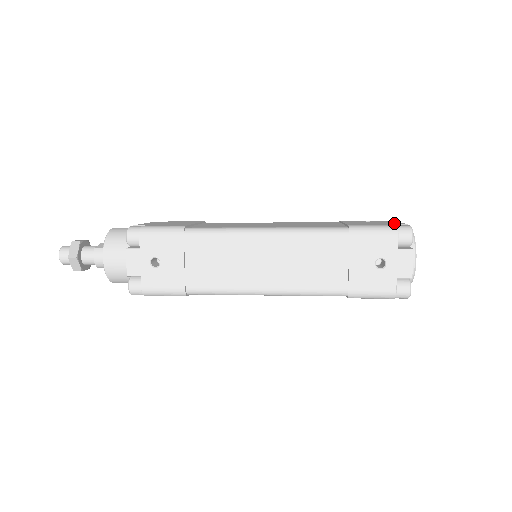
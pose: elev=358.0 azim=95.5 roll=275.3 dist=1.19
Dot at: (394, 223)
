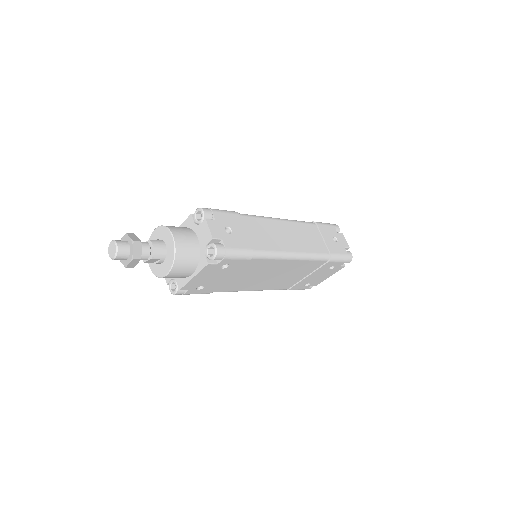
Dot at: occluded
